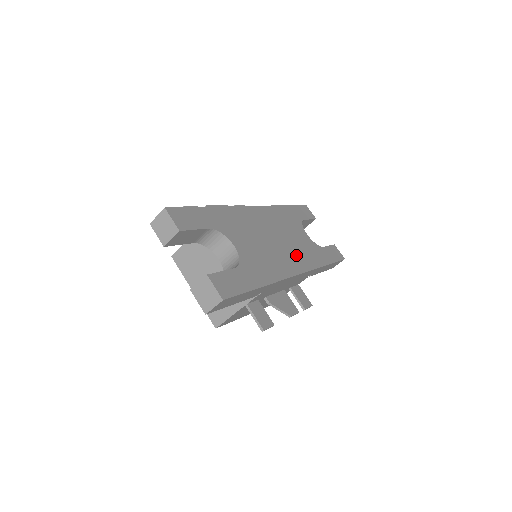
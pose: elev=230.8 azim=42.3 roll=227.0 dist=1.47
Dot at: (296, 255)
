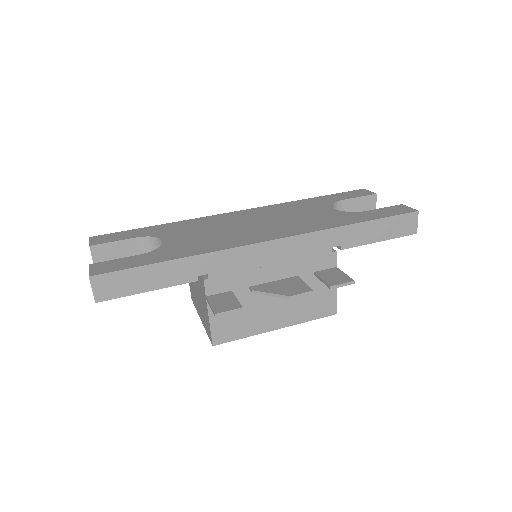
Dot at: (283, 228)
